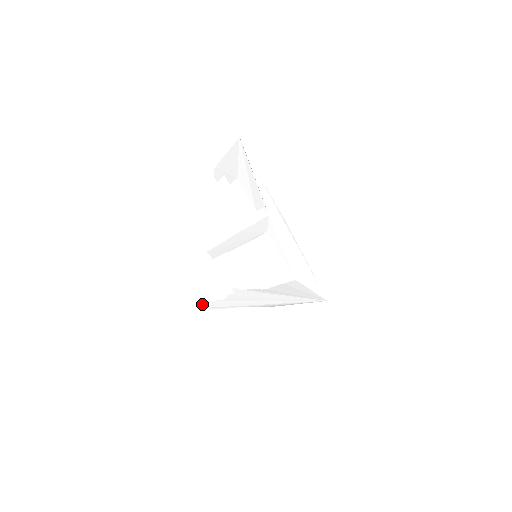
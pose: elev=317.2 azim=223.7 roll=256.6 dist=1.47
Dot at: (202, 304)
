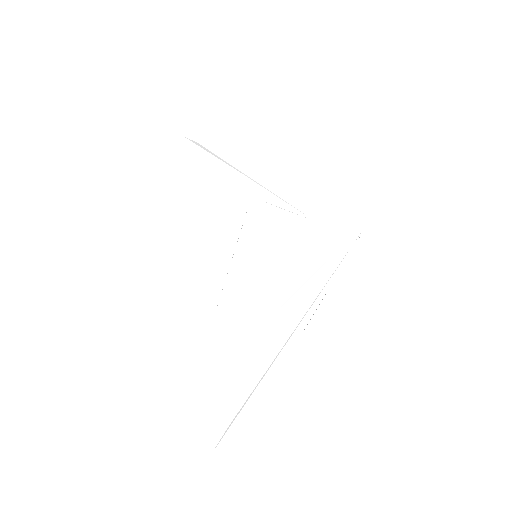
Dot at: (221, 445)
